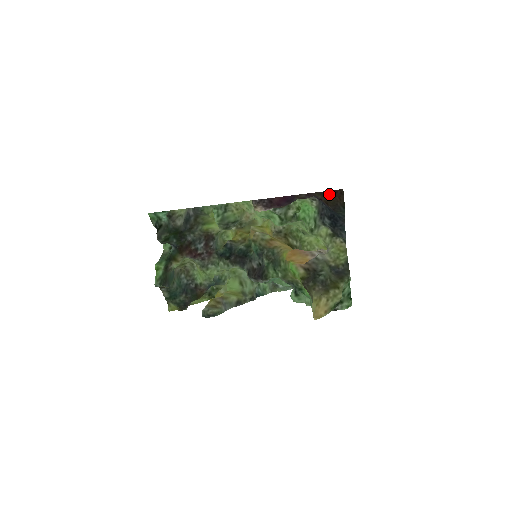
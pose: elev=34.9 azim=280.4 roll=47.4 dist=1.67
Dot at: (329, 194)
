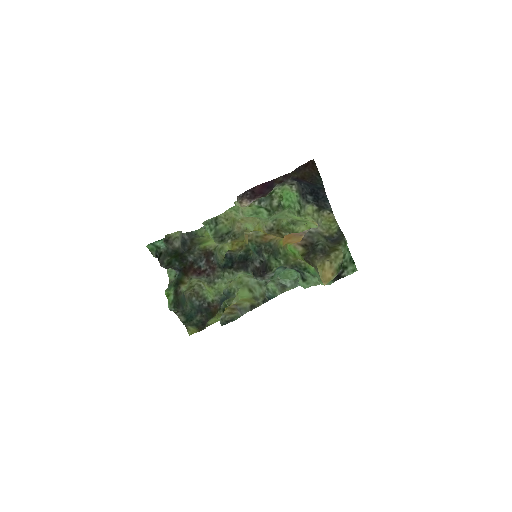
Dot at: (303, 168)
